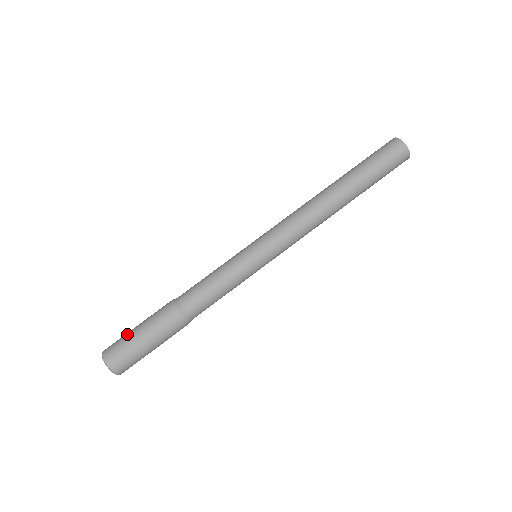
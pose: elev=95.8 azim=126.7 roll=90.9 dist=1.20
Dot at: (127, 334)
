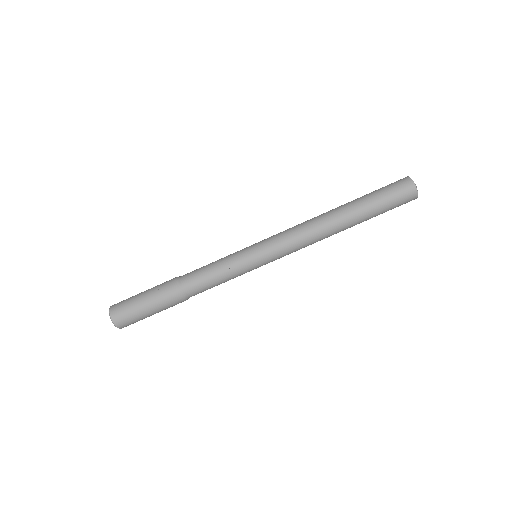
Dot at: (135, 308)
